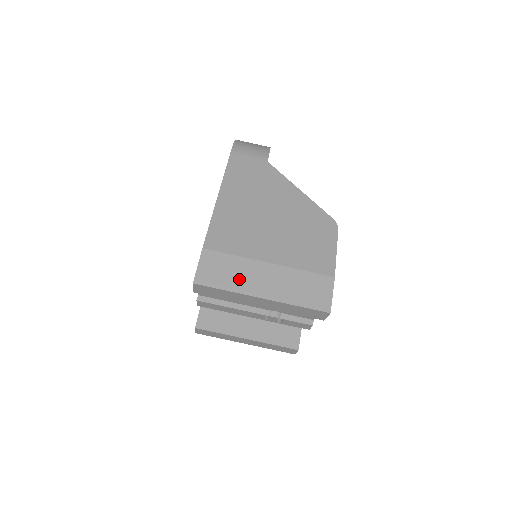
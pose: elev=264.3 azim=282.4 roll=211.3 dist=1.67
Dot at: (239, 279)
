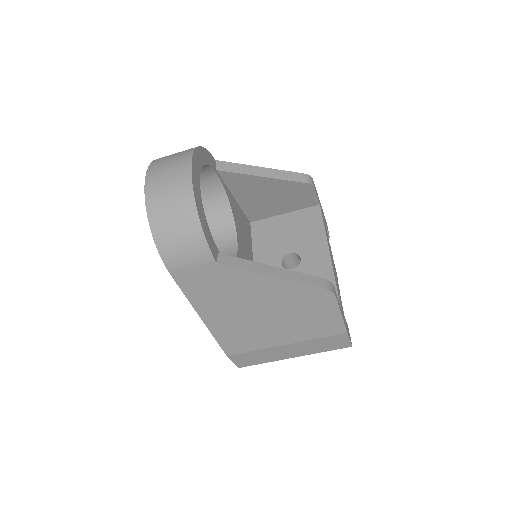
Dot at: (269, 357)
